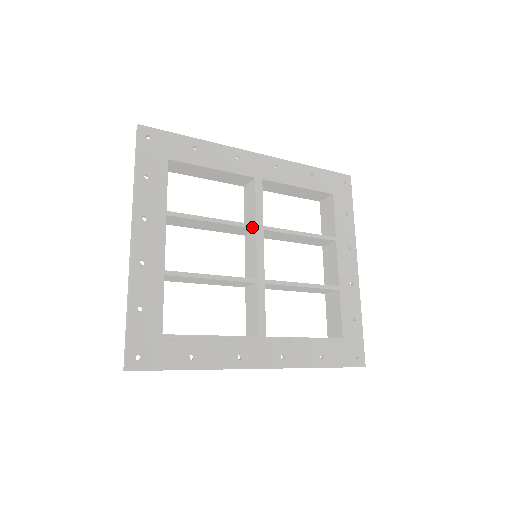
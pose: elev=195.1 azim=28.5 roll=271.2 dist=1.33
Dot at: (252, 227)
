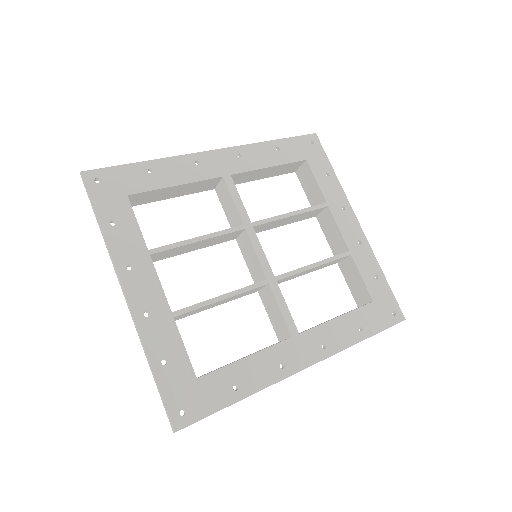
Dot at: (240, 229)
